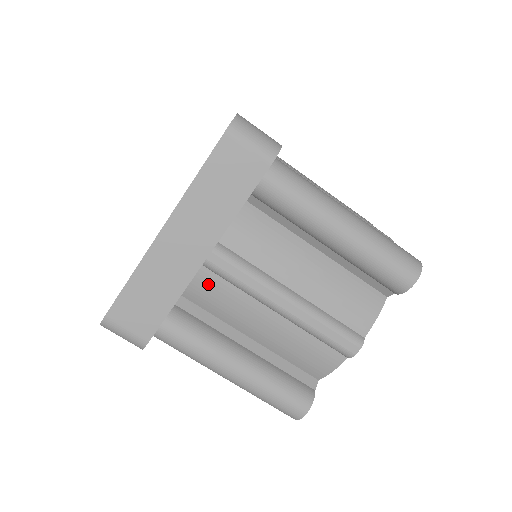
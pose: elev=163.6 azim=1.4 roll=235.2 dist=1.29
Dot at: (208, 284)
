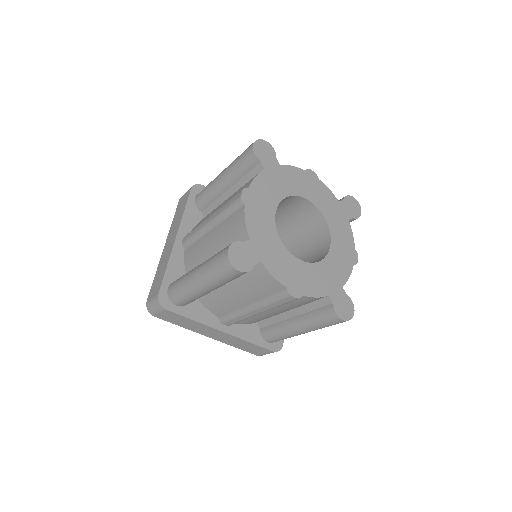
Dot at: (189, 255)
